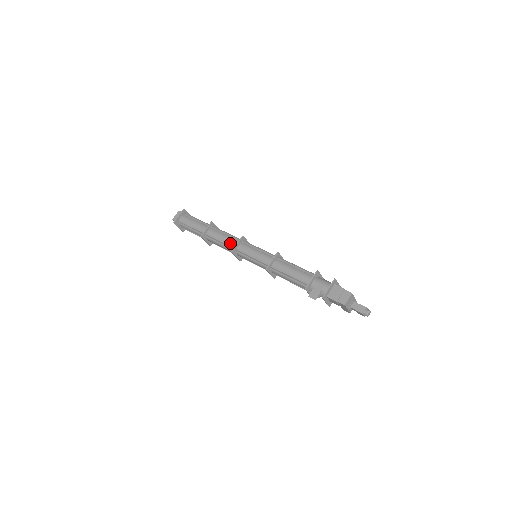
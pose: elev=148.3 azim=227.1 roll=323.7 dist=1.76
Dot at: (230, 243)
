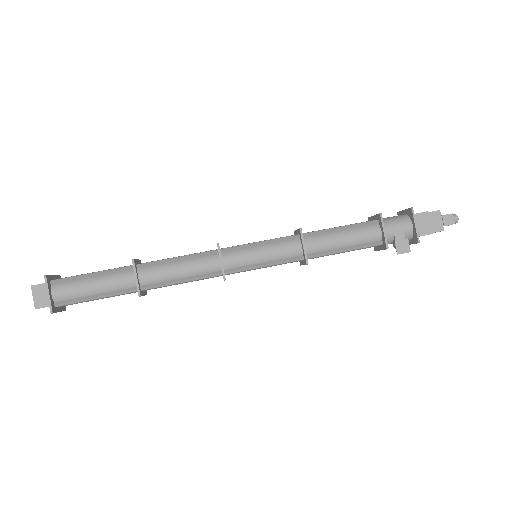
Dot at: (203, 269)
